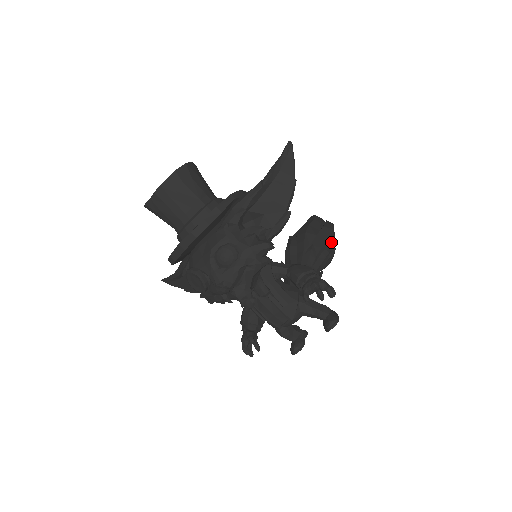
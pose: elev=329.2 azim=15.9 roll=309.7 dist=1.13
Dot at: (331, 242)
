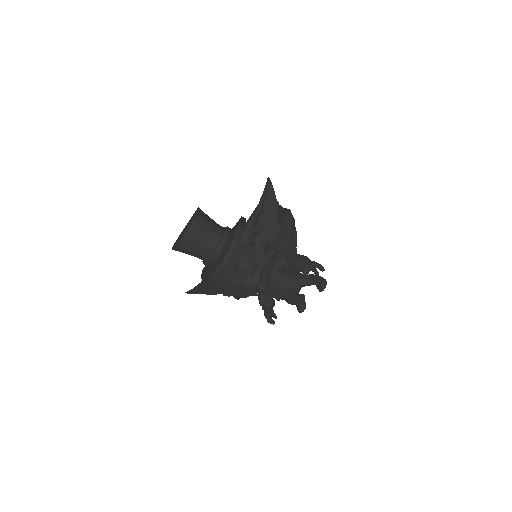
Dot at: (294, 225)
